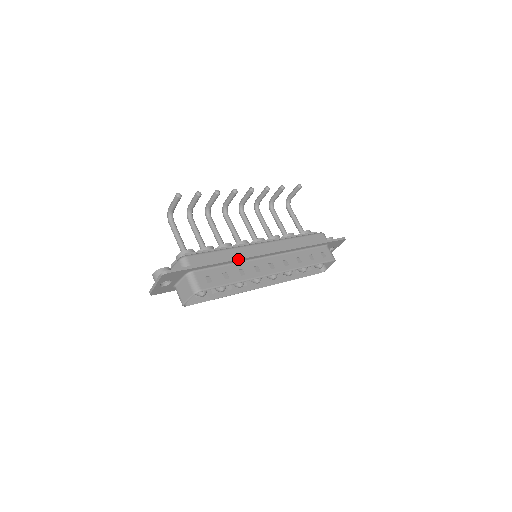
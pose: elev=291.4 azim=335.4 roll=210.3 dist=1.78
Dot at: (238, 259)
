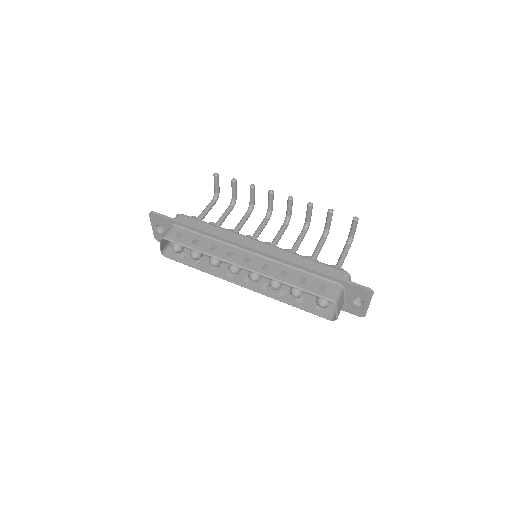
Dot at: (217, 235)
